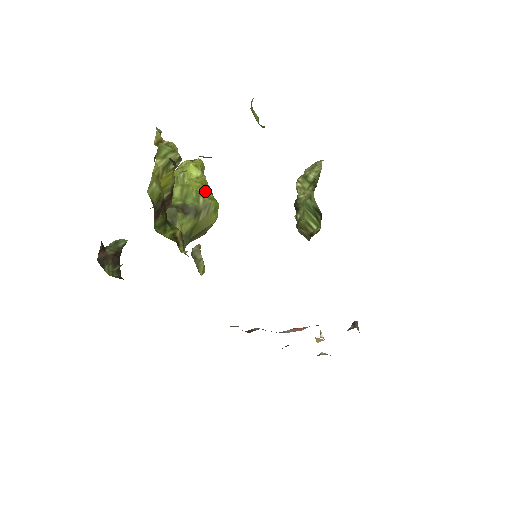
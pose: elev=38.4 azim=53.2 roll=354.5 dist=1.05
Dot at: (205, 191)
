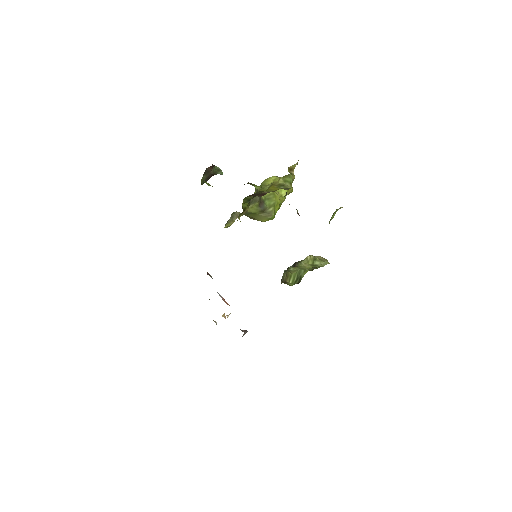
Dot at: (277, 207)
